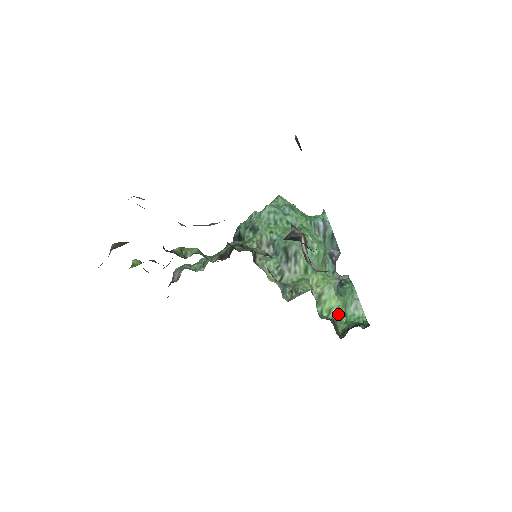
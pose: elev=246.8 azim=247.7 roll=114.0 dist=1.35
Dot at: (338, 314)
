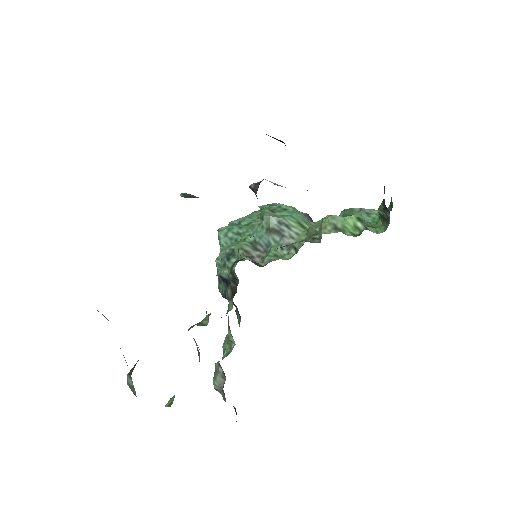
Dot at: (364, 222)
